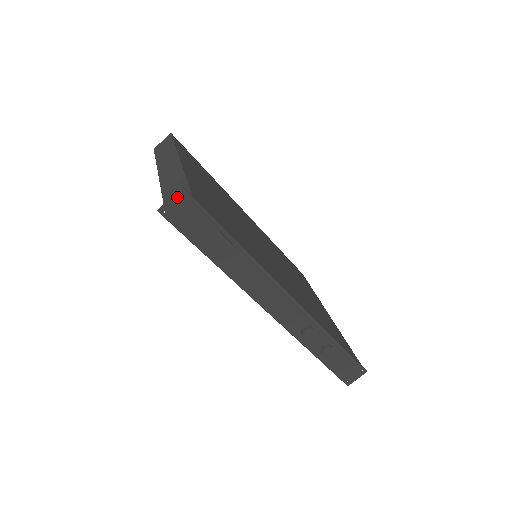
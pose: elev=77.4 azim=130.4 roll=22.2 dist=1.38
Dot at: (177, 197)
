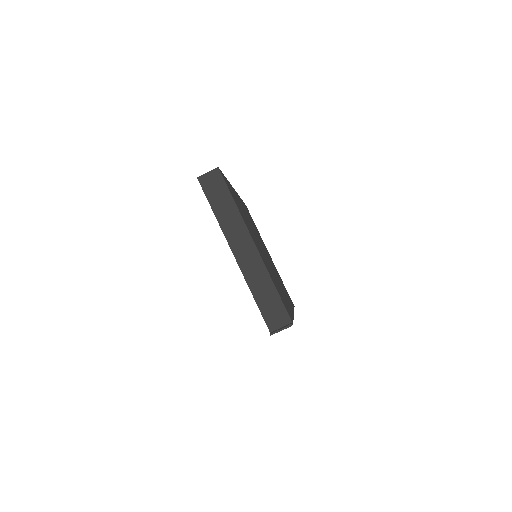
Dot at: occluded
